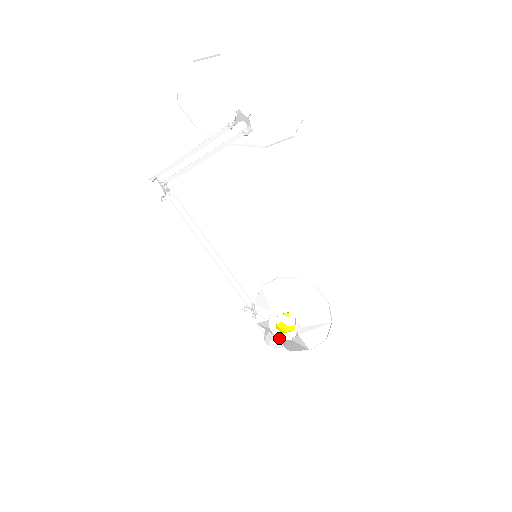
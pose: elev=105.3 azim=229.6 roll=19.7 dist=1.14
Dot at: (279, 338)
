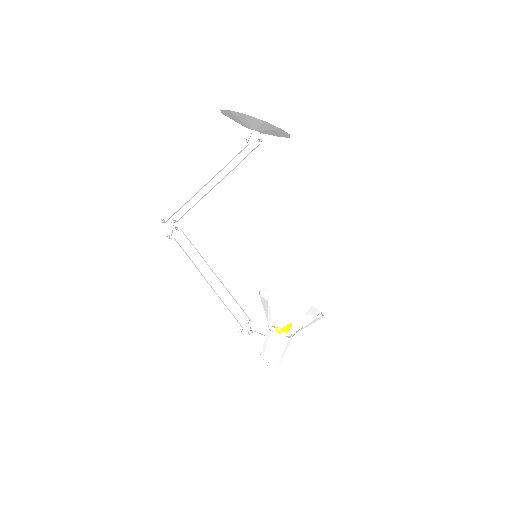
Dot at: occluded
